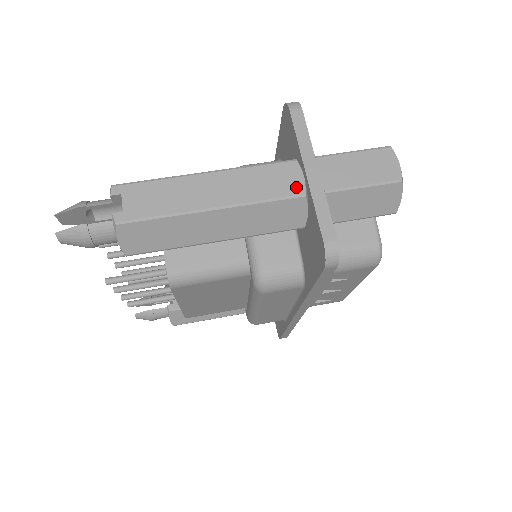
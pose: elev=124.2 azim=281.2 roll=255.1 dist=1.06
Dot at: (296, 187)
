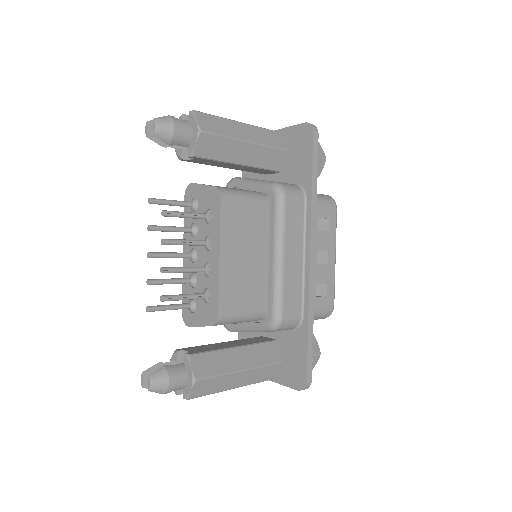
Dot at: occluded
